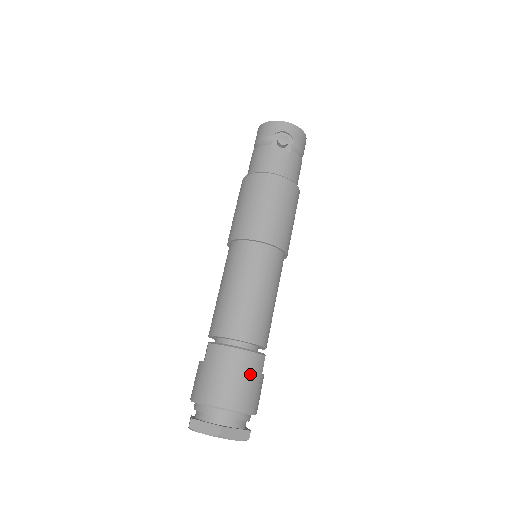
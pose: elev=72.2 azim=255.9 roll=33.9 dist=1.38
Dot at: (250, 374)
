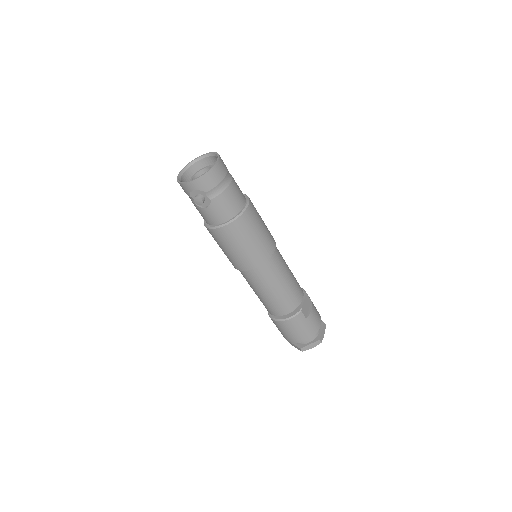
Dot at: (297, 327)
